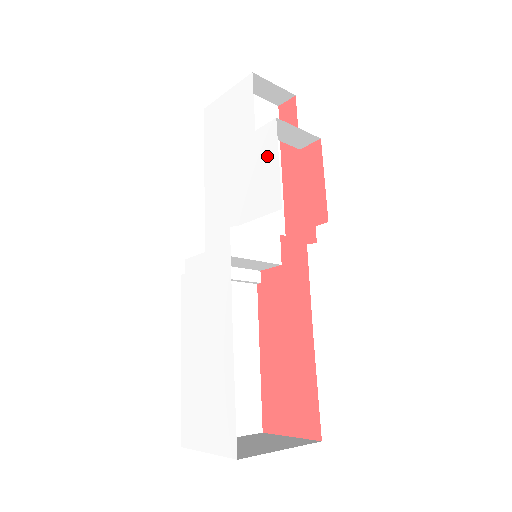
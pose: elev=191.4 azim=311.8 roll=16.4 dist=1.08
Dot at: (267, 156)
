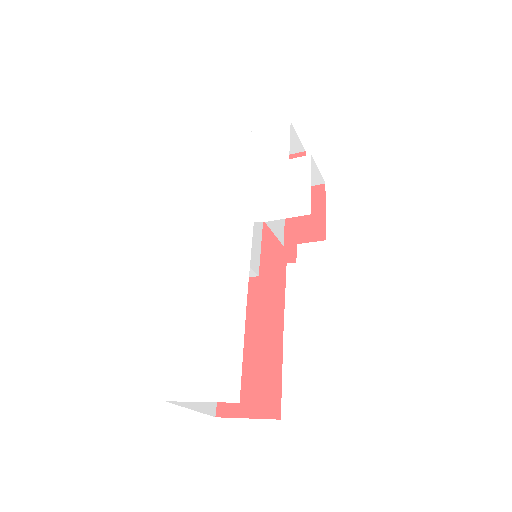
Dot at: (299, 178)
